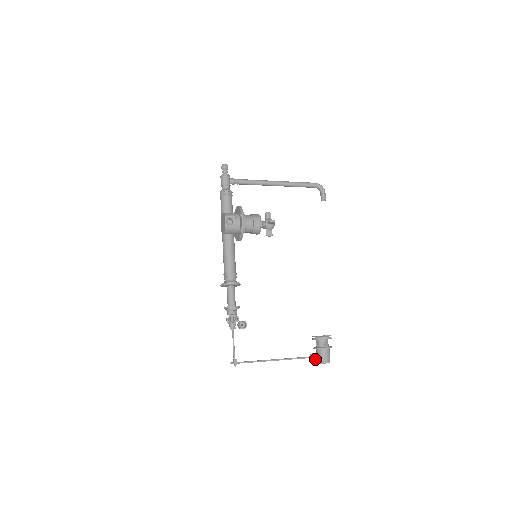
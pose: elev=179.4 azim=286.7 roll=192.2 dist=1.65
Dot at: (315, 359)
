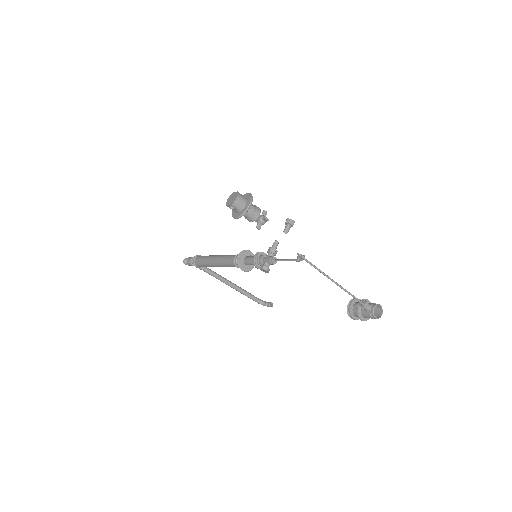
Dot at: (367, 303)
